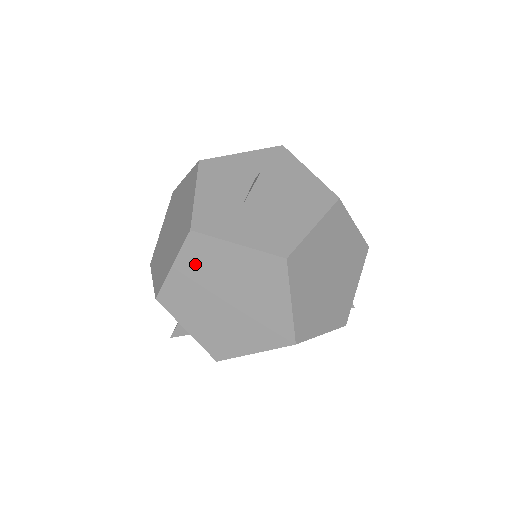
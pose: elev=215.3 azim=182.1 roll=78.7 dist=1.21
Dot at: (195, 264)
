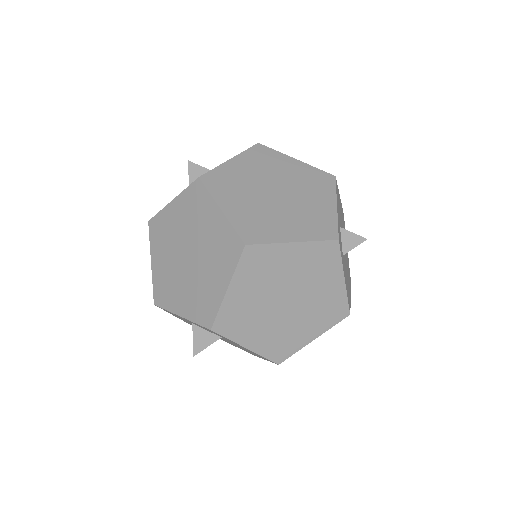
Dot at: (160, 245)
